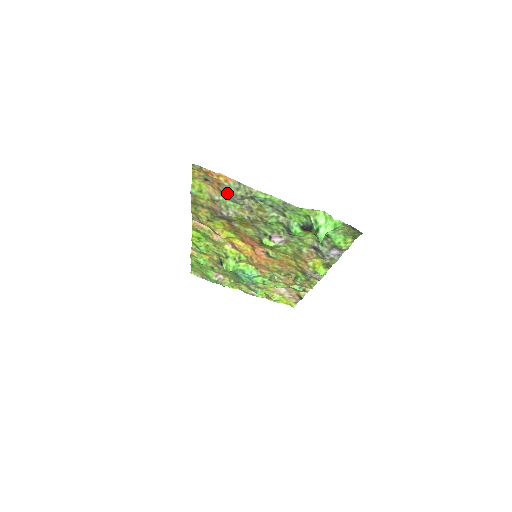
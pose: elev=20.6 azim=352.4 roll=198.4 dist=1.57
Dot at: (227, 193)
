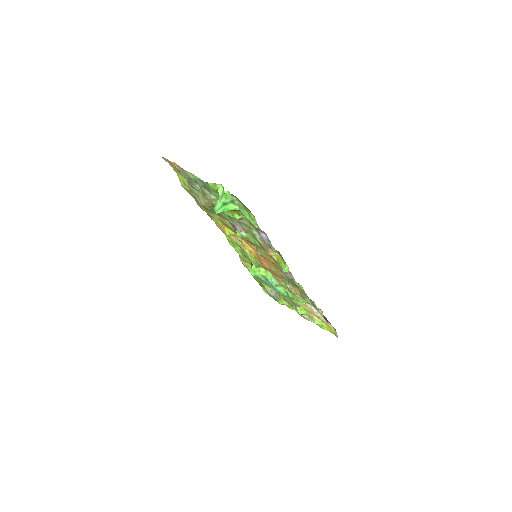
Dot at: occluded
